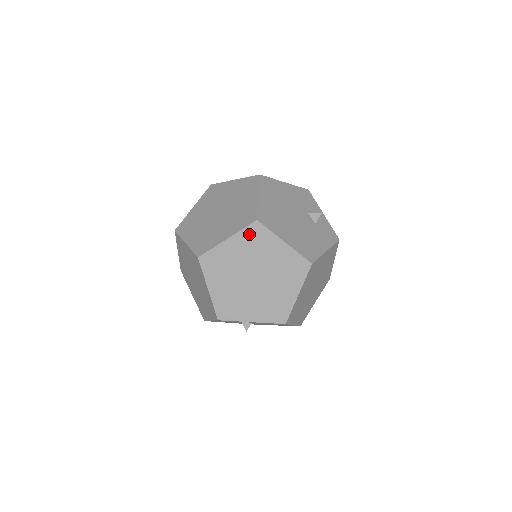
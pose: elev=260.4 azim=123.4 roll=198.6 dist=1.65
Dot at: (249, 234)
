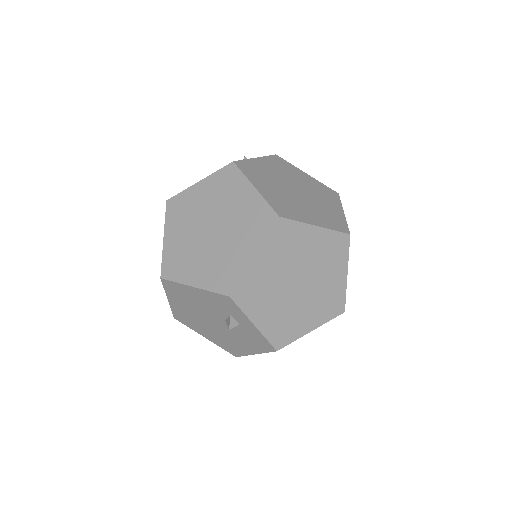
Dot at: (334, 240)
